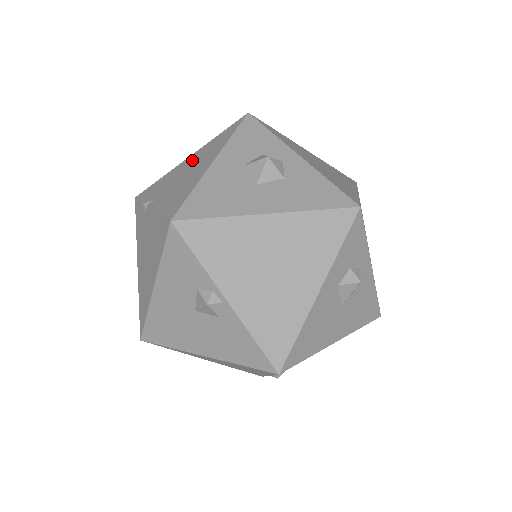
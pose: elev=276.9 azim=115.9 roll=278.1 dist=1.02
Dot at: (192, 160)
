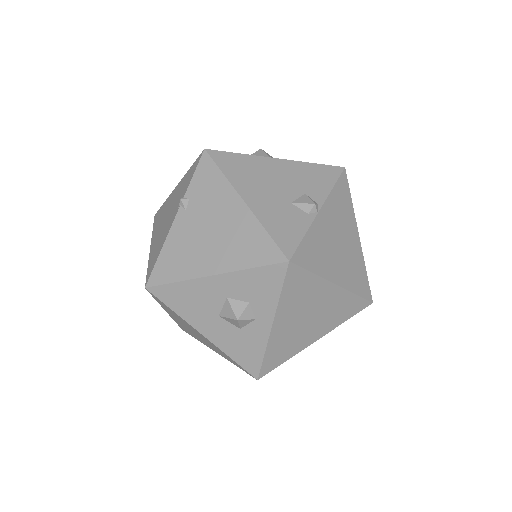
Dot at: (232, 220)
